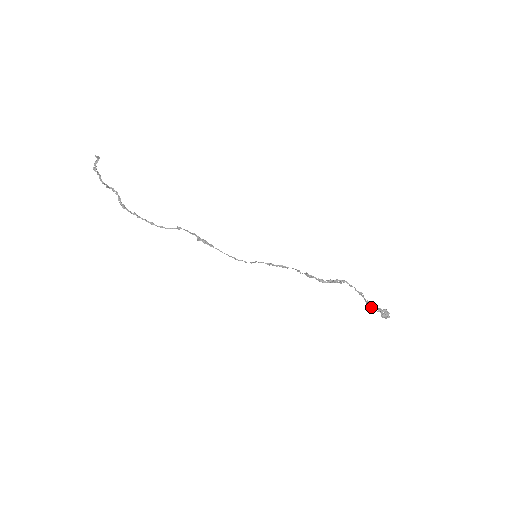
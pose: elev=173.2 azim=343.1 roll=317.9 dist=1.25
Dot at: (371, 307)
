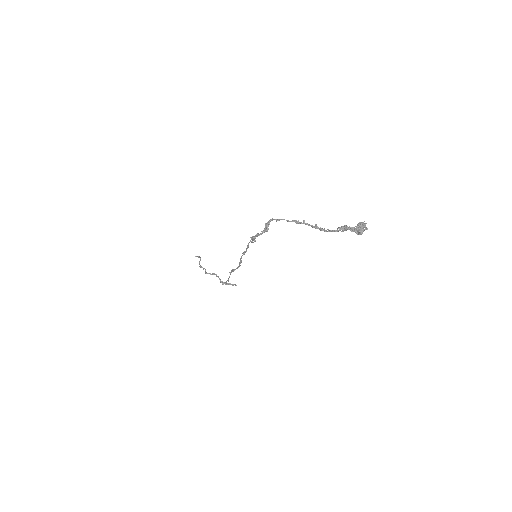
Dot at: occluded
